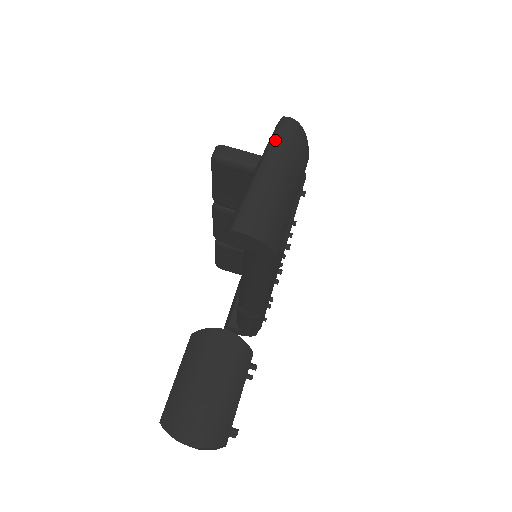
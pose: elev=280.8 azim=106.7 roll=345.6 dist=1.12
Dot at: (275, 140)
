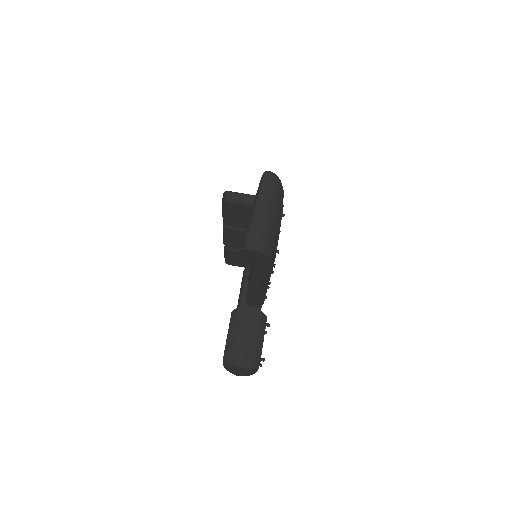
Dot at: (262, 188)
